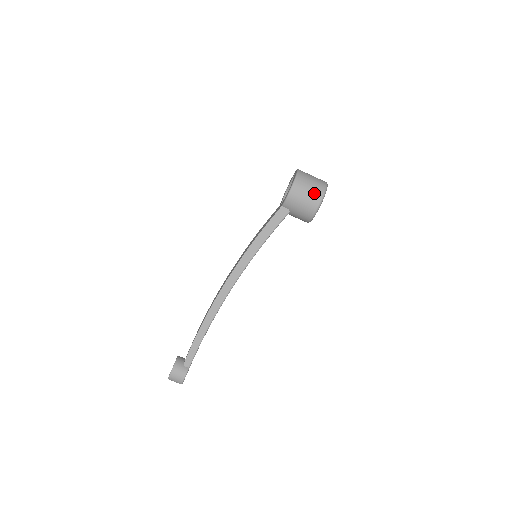
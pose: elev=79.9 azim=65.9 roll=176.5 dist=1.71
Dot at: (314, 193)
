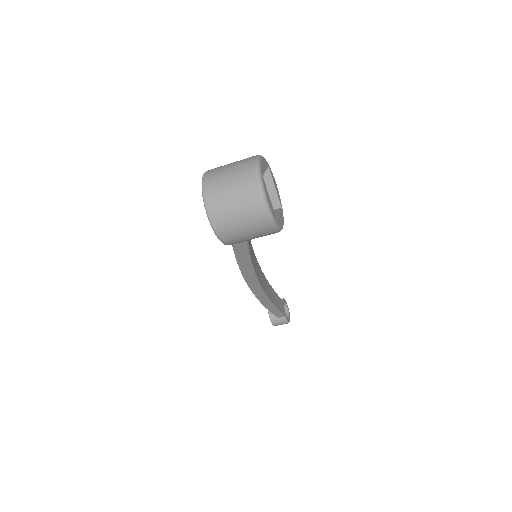
Dot at: (255, 227)
